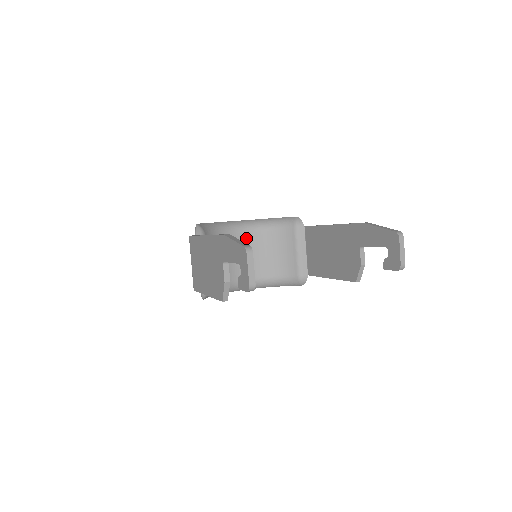
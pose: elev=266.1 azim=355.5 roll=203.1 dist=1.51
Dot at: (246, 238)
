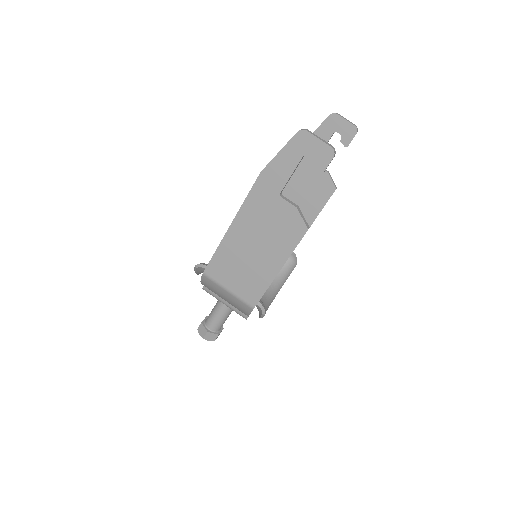
Dot at: occluded
